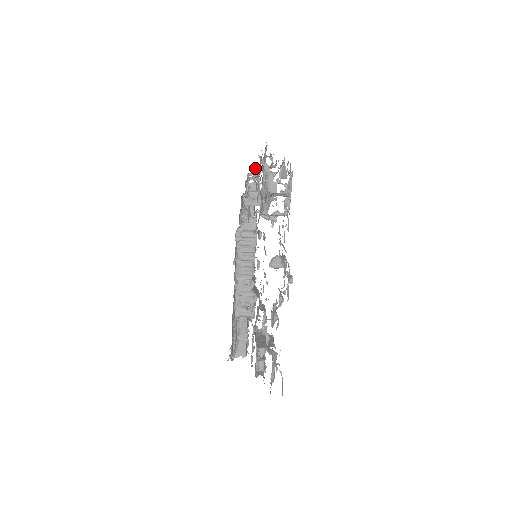
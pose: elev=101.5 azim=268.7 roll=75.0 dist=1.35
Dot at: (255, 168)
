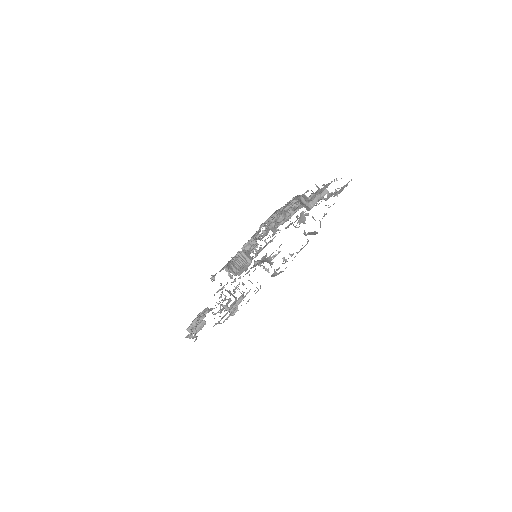
Dot at: occluded
